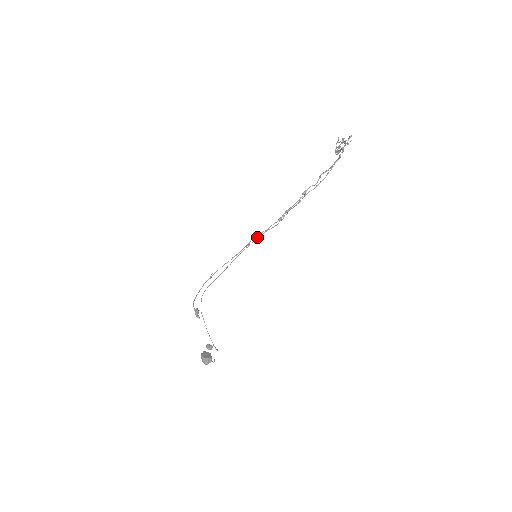
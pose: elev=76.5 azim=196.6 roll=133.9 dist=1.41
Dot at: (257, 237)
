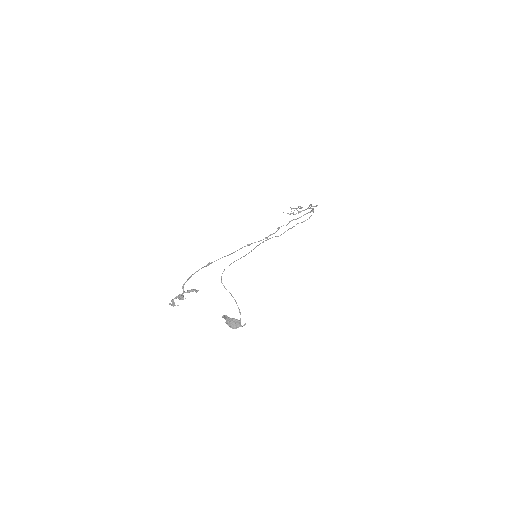
Dot at: (269, 238)
